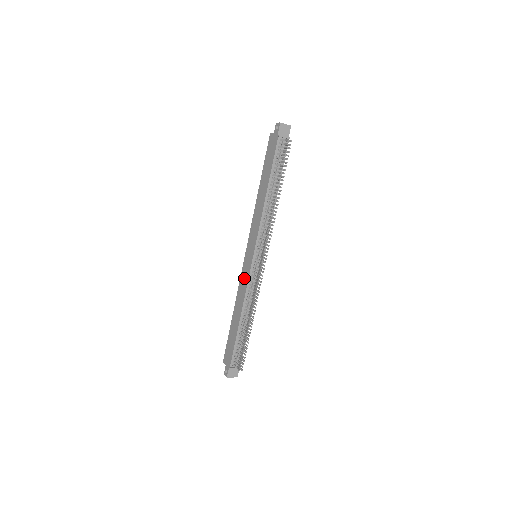
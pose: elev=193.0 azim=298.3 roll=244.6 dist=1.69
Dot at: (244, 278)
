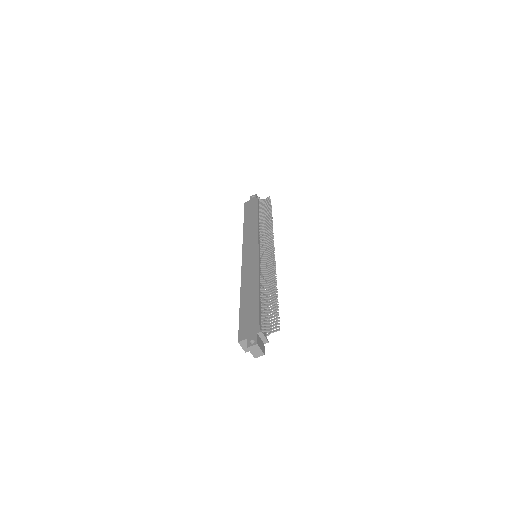
Dot at: (250, 266)
